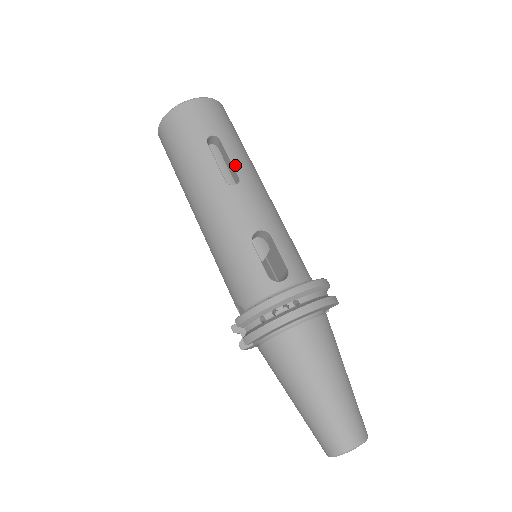
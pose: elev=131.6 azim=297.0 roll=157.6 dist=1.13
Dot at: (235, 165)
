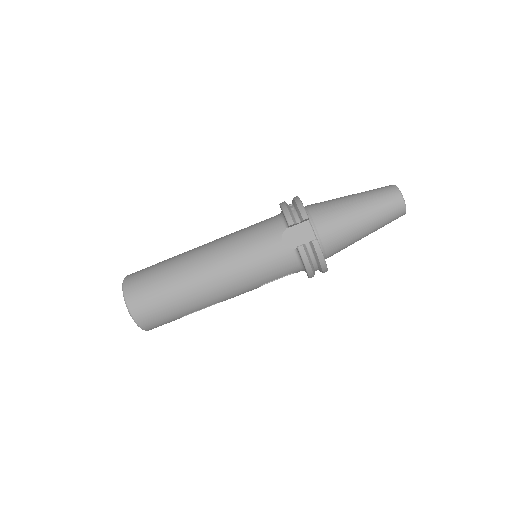
Dot at: occluded
